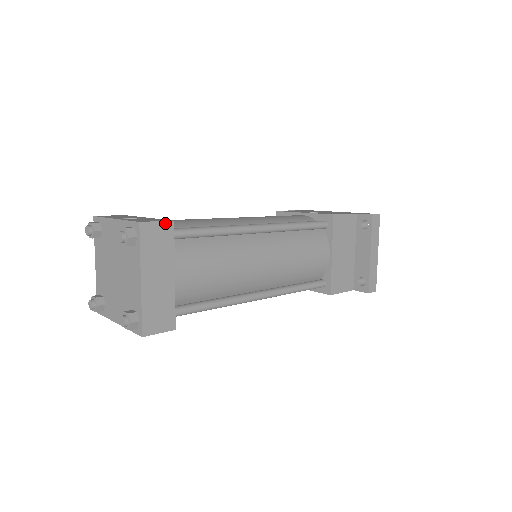
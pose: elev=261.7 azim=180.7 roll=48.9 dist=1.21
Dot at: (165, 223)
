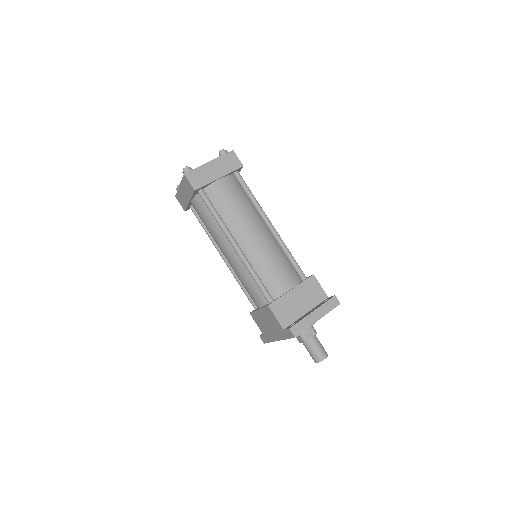
Dot at: (240, 162)
